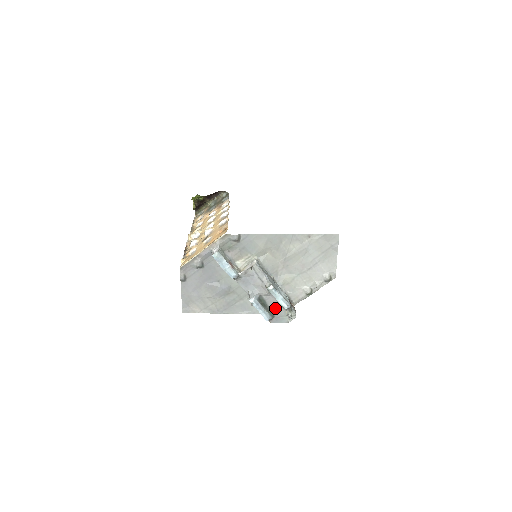
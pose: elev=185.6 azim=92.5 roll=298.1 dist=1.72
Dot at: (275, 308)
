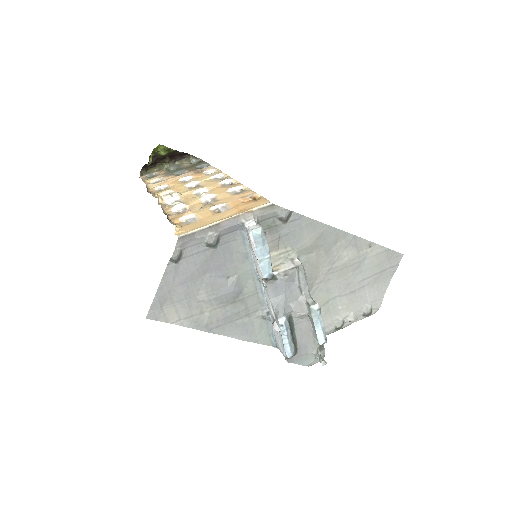
Dot at: (303, 340)
